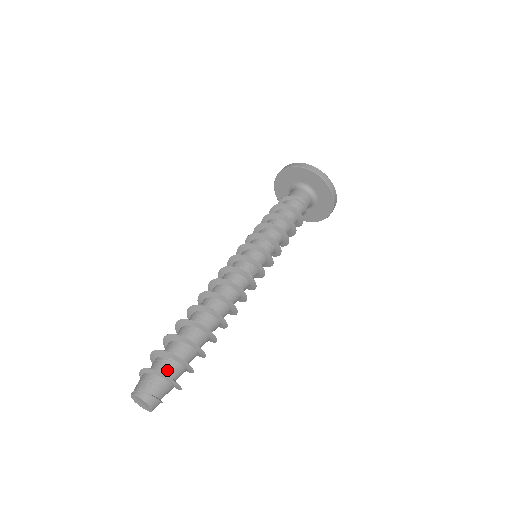
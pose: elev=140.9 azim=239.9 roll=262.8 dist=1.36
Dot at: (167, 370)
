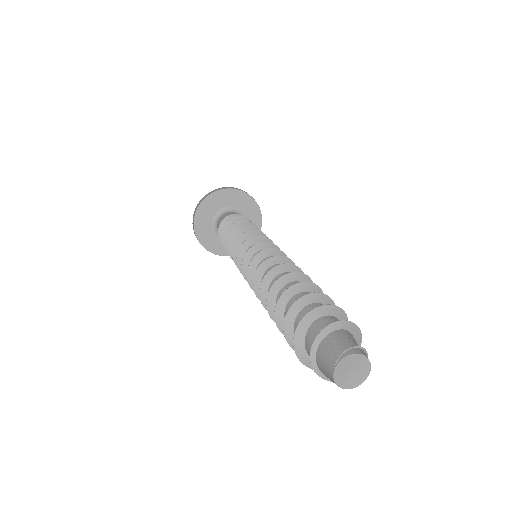
Dot at: occluded
